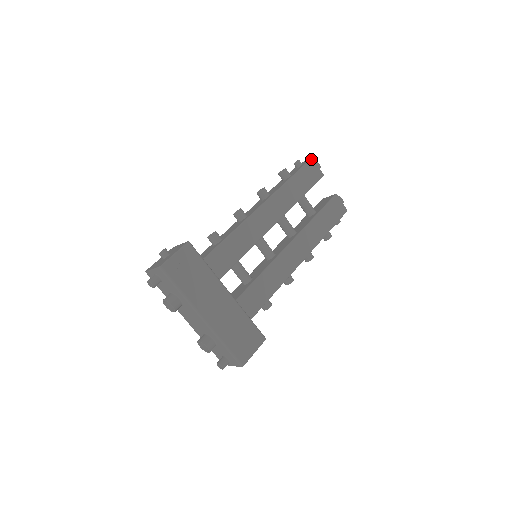
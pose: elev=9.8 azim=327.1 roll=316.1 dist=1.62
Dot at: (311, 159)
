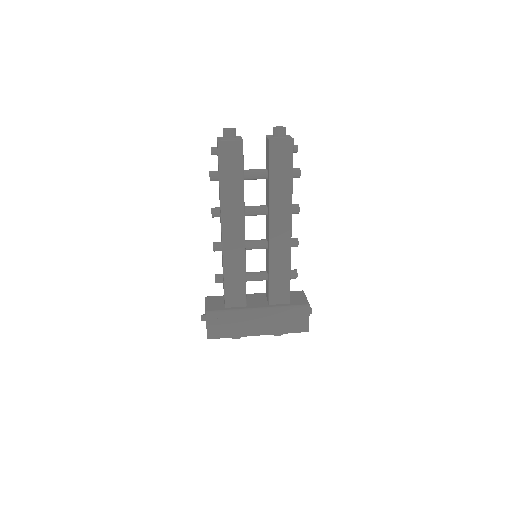
Dot at: (218, 144)
